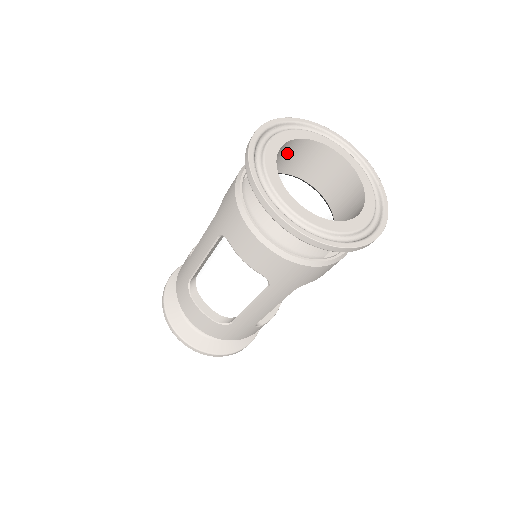
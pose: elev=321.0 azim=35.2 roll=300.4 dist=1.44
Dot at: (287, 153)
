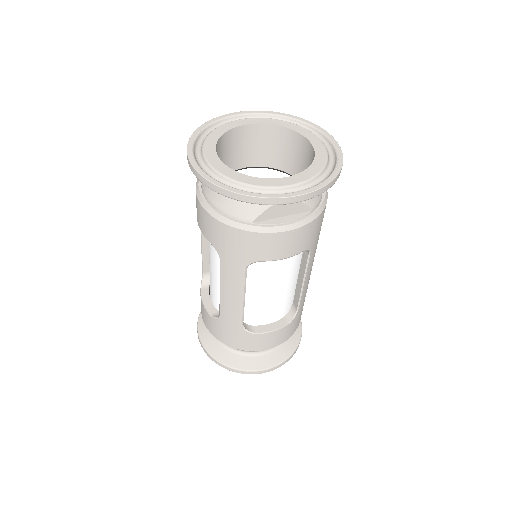
Dot at: (263, 141)
